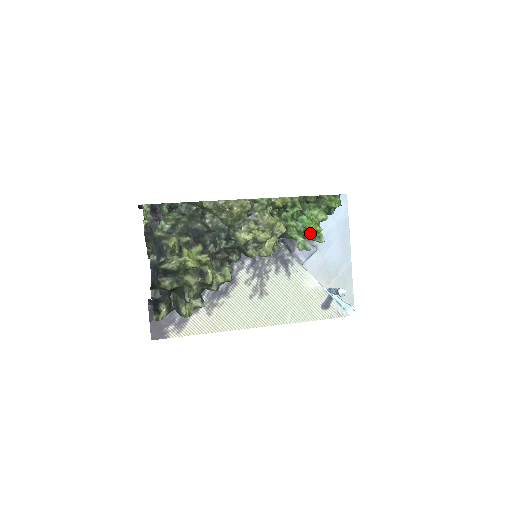
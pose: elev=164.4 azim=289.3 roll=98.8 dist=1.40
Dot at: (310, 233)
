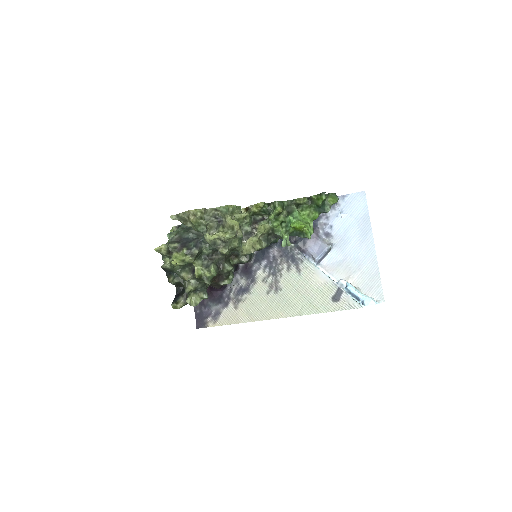
Dot at: (299, 231)
